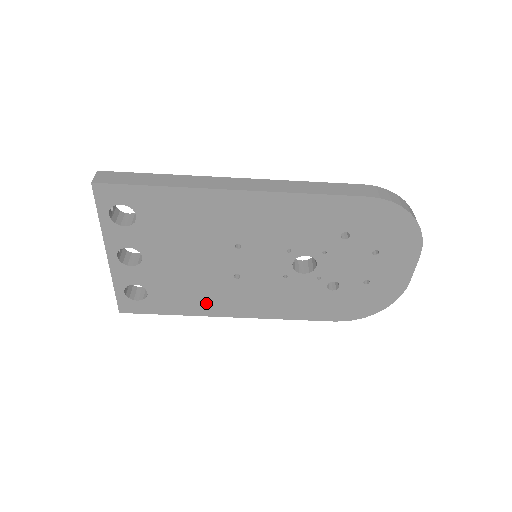
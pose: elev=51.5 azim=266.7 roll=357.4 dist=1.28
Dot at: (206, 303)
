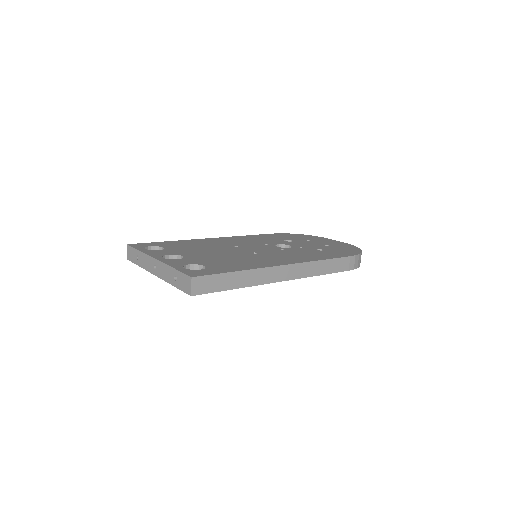
Dot at: occluded
